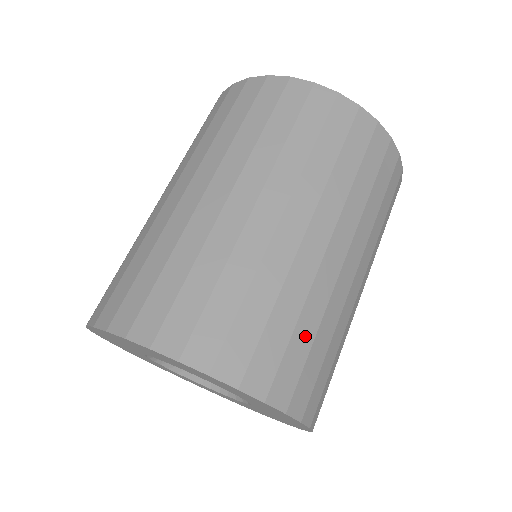
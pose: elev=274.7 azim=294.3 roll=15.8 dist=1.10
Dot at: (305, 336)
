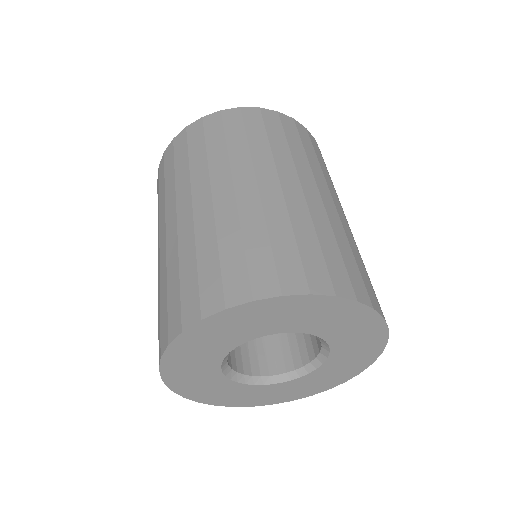
Dot at: (330, 246)
